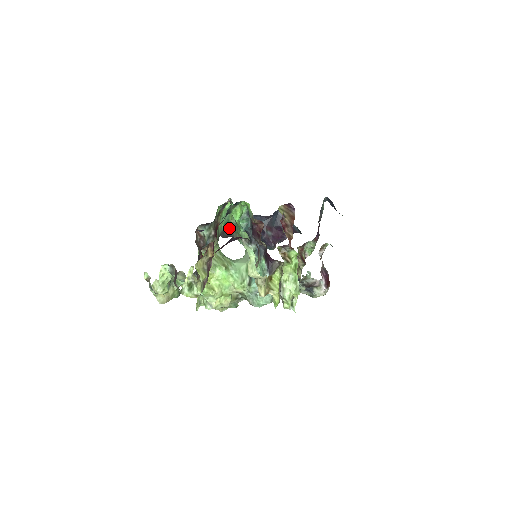
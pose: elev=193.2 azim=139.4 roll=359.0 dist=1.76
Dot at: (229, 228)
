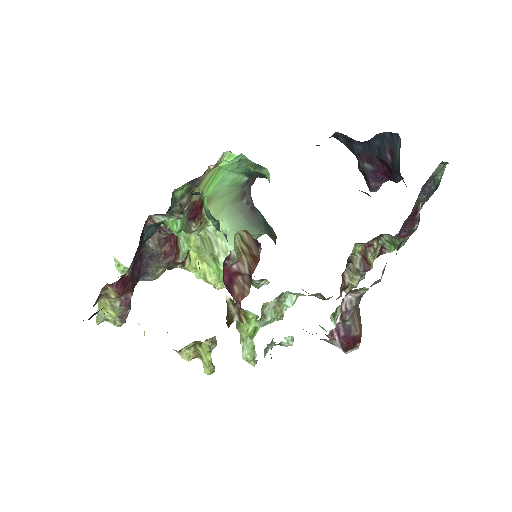
Dot at: (260, 175)
